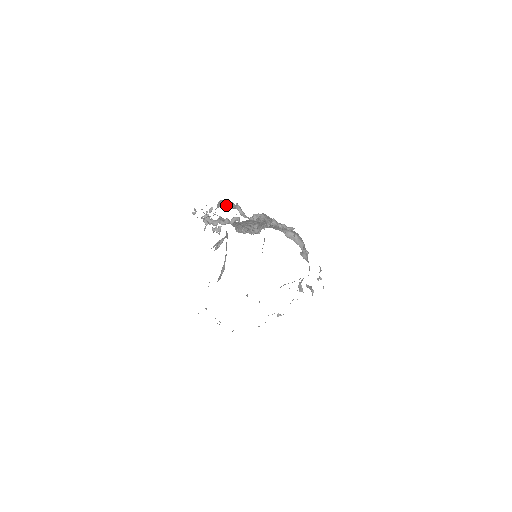
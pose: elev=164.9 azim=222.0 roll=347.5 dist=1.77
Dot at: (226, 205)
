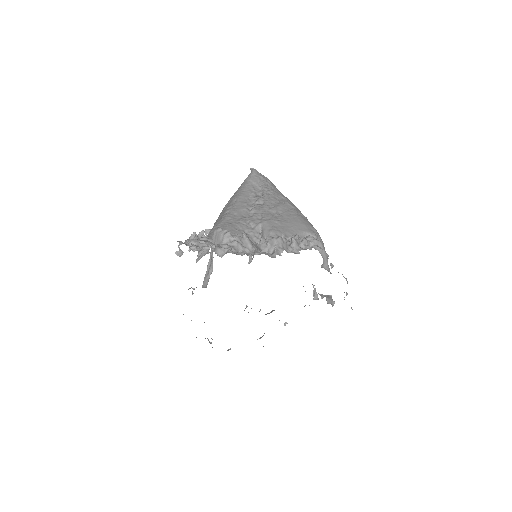
Dot at: occluded
